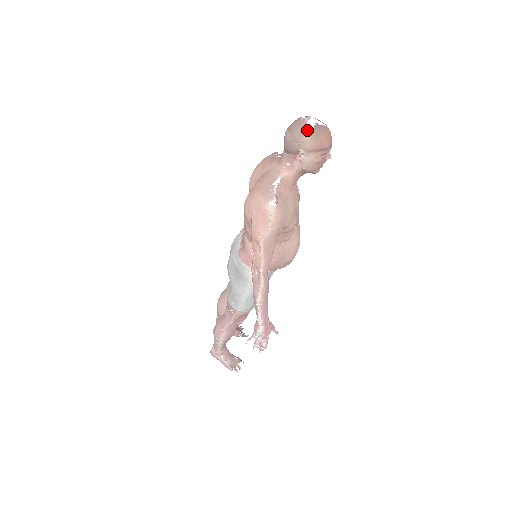
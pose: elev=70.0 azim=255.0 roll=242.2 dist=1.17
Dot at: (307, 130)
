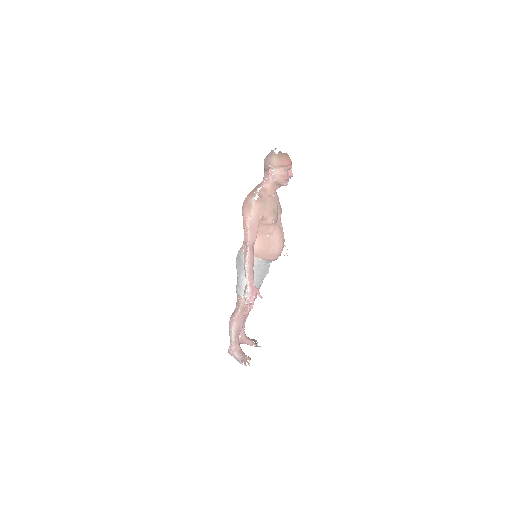
Dot at: (274, 154)
